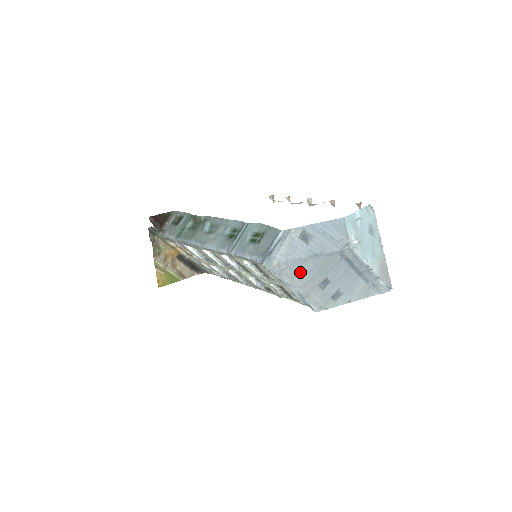
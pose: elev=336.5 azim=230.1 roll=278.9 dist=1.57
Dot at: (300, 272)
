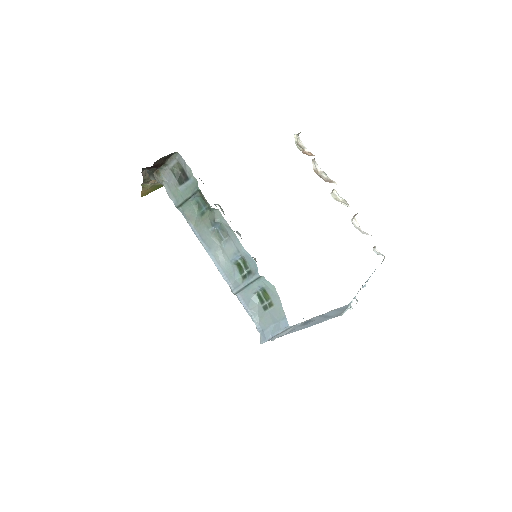
Dot at: occluded
